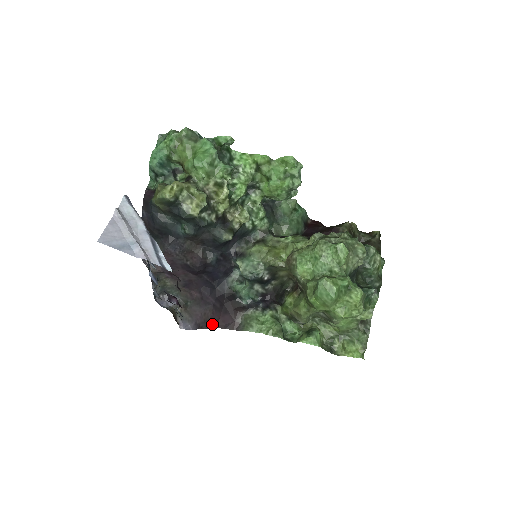
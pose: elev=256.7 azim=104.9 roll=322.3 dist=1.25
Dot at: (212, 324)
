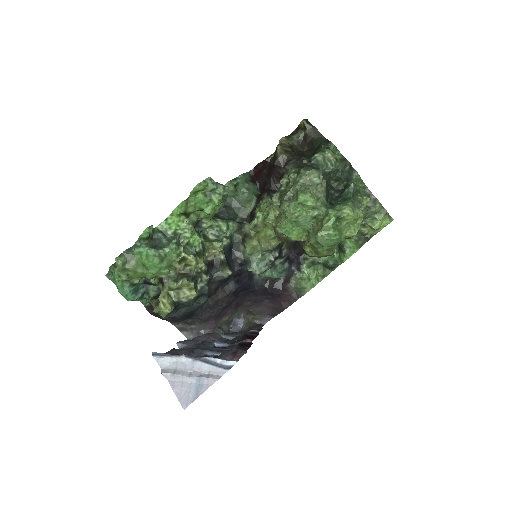
Dot at: (280, 309)
